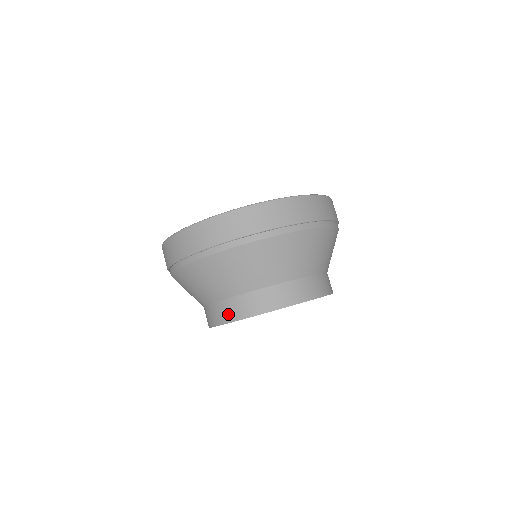
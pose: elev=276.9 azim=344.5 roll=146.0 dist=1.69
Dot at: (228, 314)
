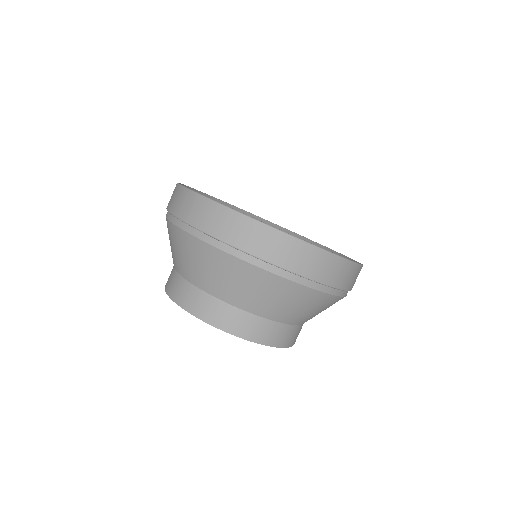
Dot at: (172, 288)
